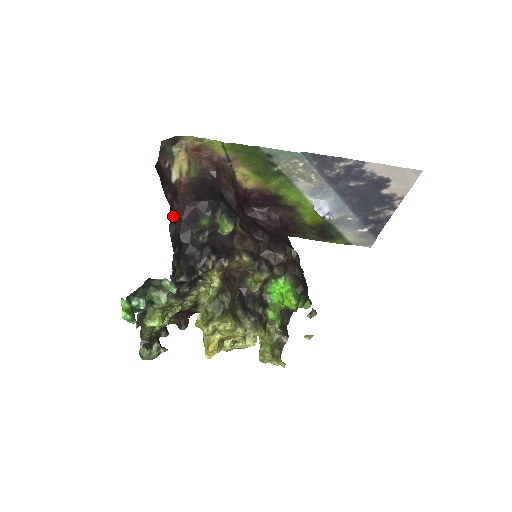
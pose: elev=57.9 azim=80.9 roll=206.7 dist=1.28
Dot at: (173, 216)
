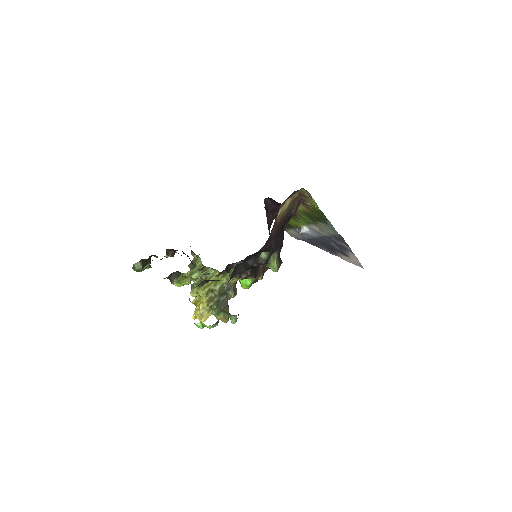
Dot at: occluded
